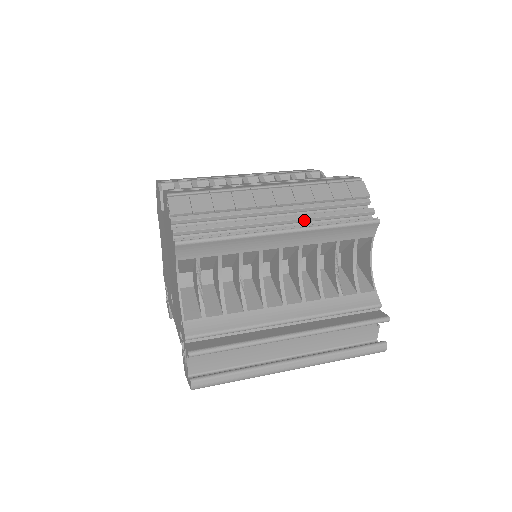
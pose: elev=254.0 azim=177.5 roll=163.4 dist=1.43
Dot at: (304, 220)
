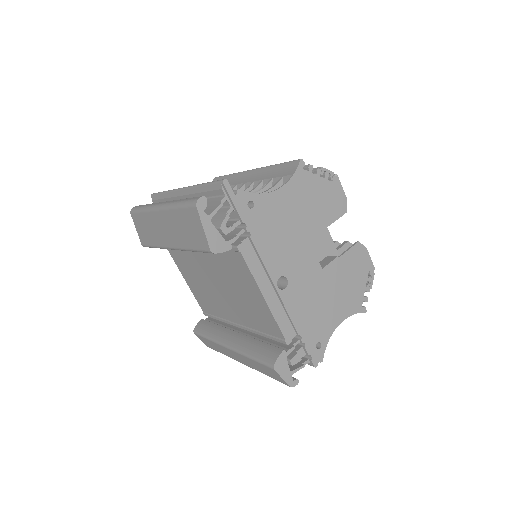
Dot at: occluded
